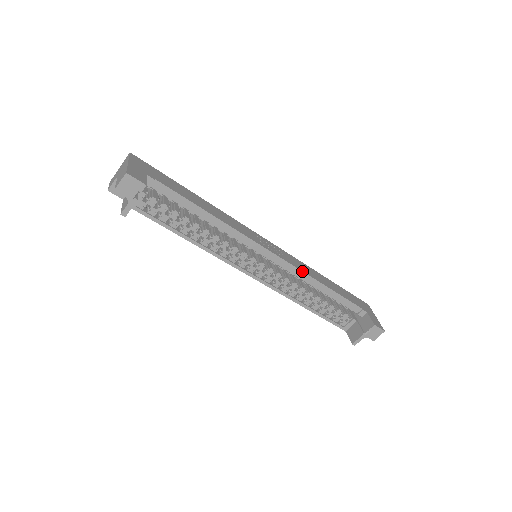
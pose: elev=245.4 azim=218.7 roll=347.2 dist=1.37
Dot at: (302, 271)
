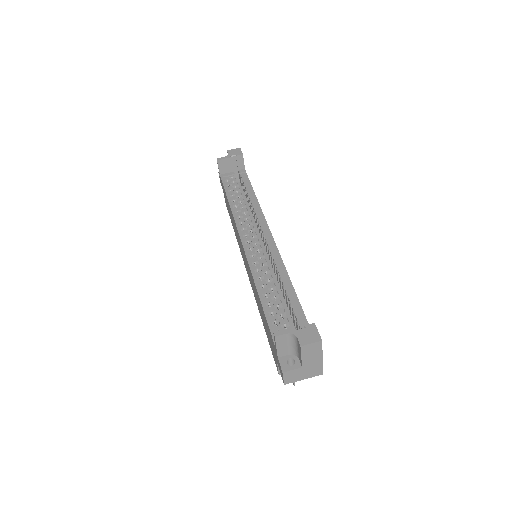
Dot at: occluded
